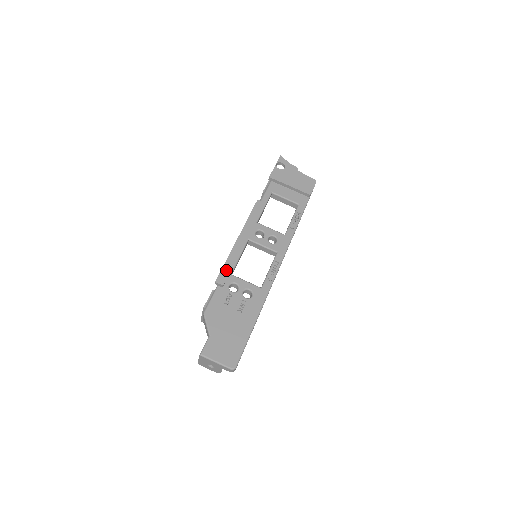
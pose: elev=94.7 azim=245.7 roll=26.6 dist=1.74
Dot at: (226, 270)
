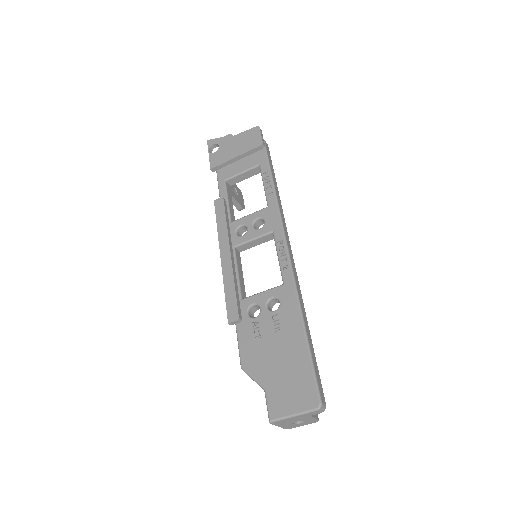
Dot at: (231, 300)
